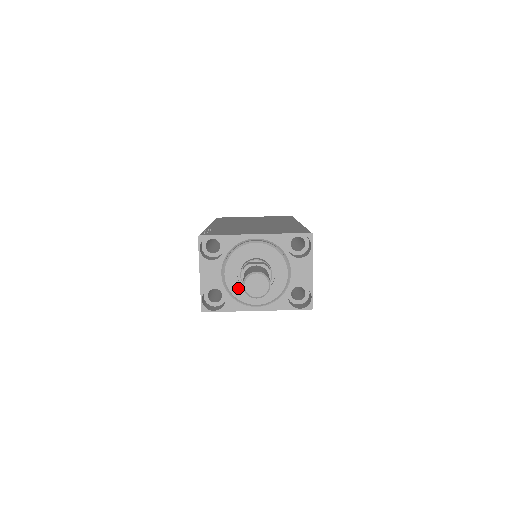
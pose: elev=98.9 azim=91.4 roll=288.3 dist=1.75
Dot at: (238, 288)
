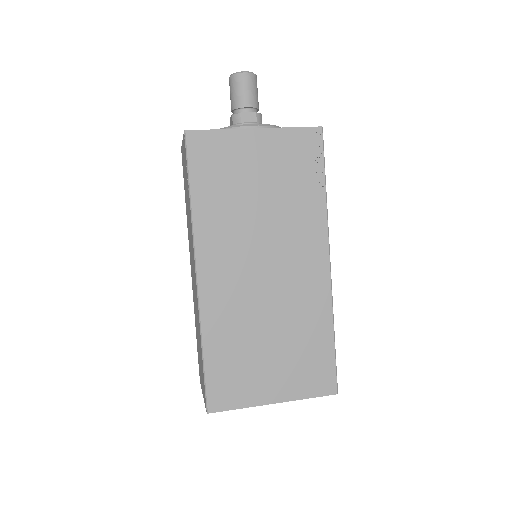
Dot at: occluded
